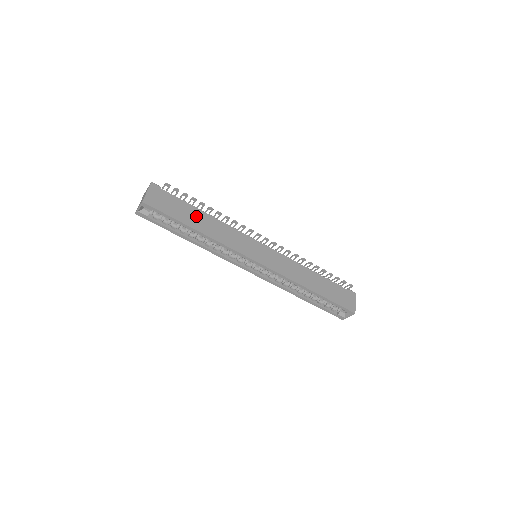
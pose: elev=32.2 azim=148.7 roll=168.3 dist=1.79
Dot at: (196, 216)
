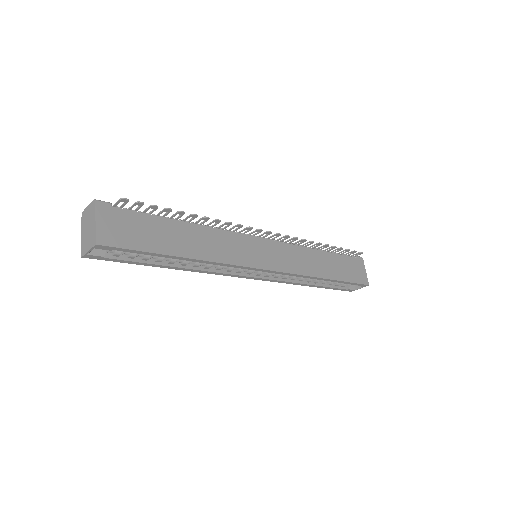
Dot at: (176, 234)
